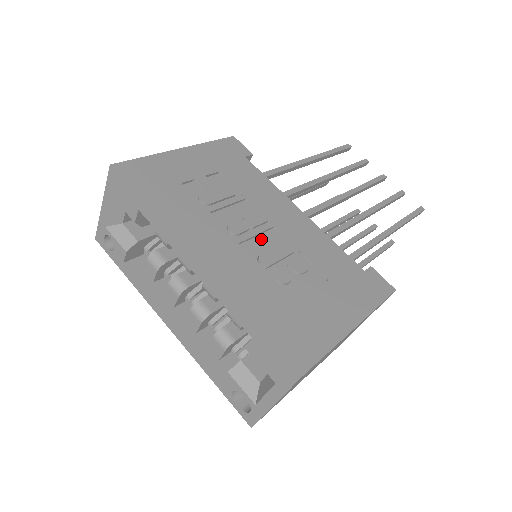
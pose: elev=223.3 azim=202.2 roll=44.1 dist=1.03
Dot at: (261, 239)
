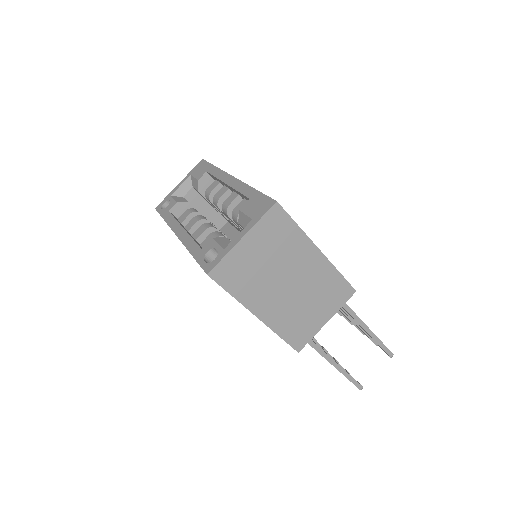
Dot at: occluded
